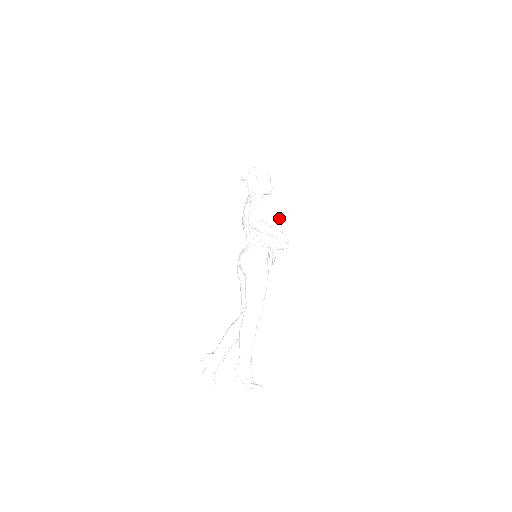
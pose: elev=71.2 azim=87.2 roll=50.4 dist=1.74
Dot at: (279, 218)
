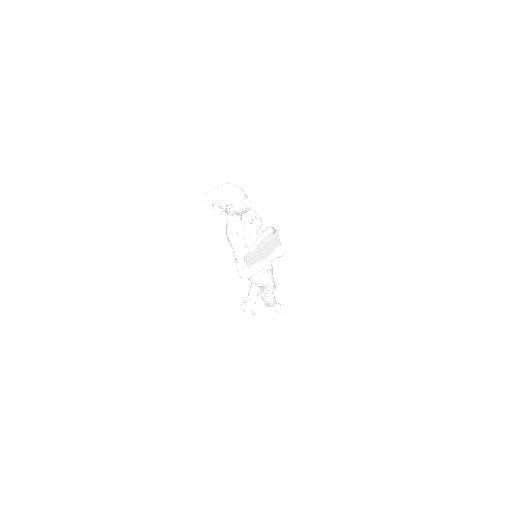
Dot at: (269, 248)
